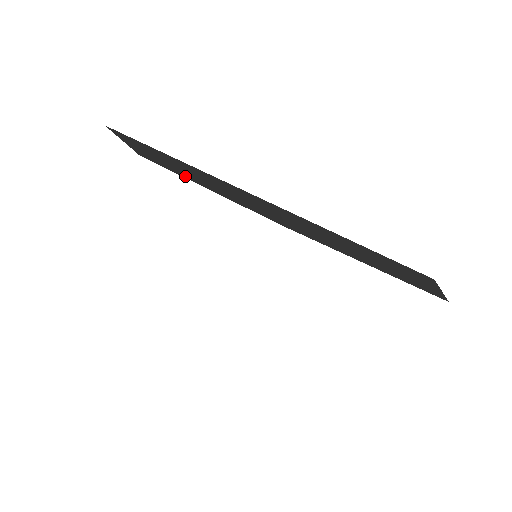
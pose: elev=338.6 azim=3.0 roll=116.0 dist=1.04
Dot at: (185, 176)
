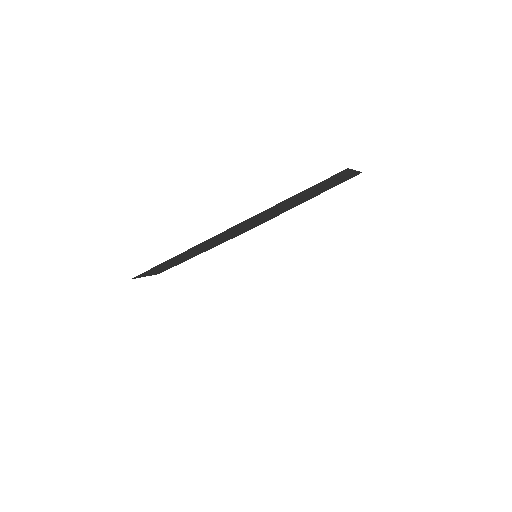
Dot at: (185, 260)
